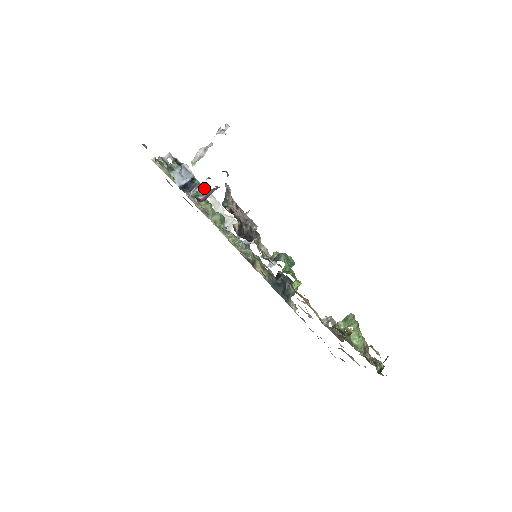
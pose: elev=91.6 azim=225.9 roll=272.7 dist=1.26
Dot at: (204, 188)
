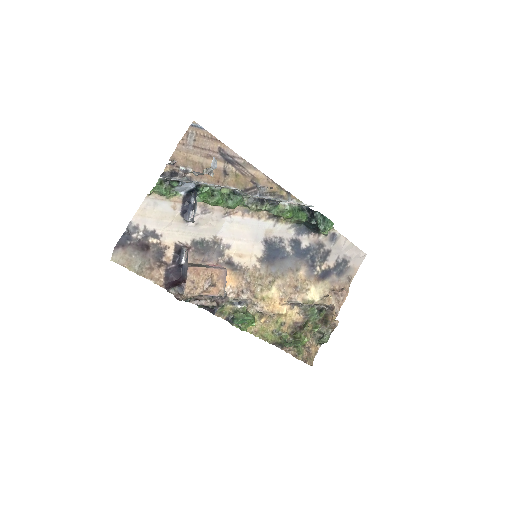
Dot at: (213, 186)
